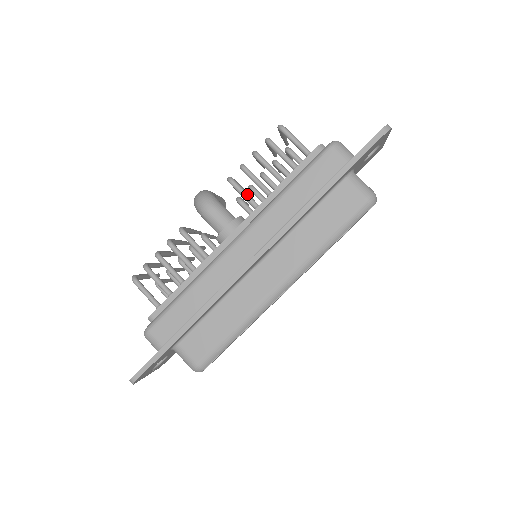
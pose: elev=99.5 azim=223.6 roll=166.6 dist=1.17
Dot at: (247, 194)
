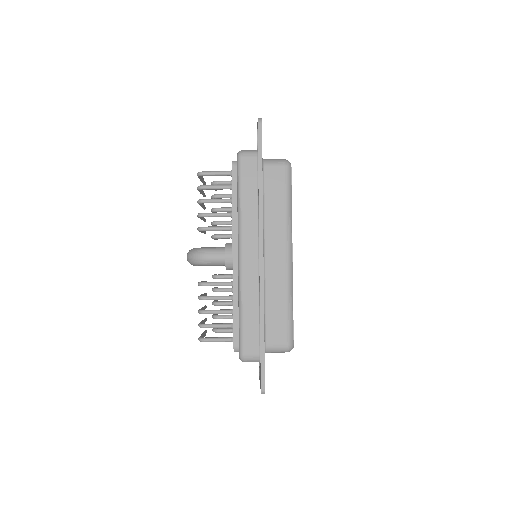
Dot at: (218, 227)
